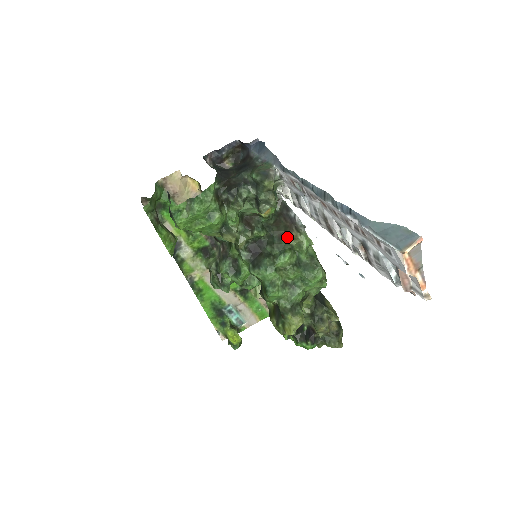
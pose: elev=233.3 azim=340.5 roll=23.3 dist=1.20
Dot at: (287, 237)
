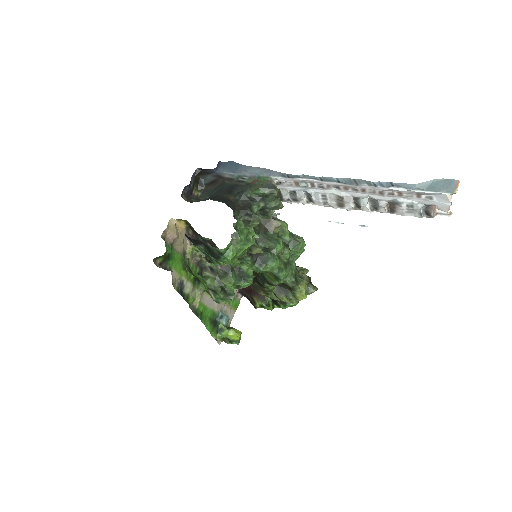
Dot at: (270, 229)
